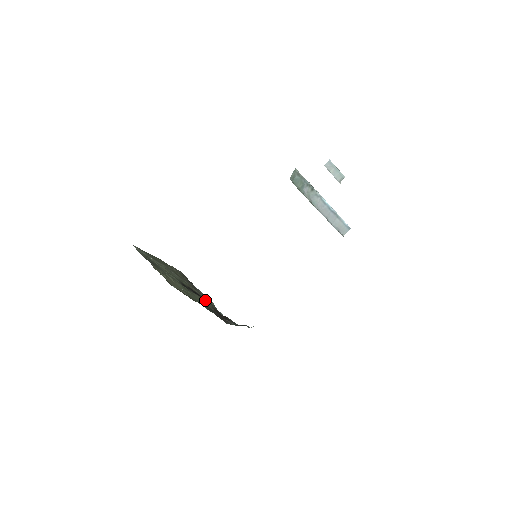
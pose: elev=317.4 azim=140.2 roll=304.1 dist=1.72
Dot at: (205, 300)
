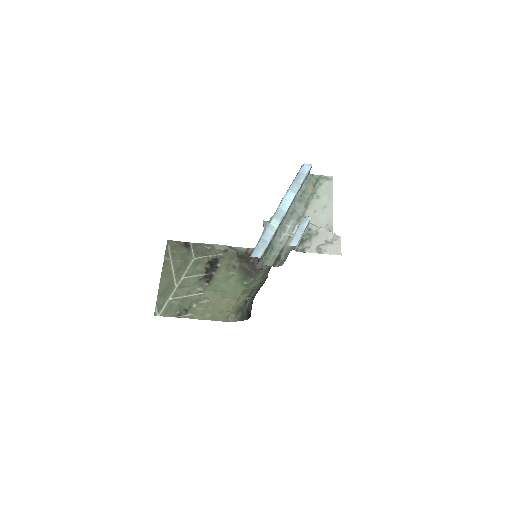
Dot at: (224, 261)
